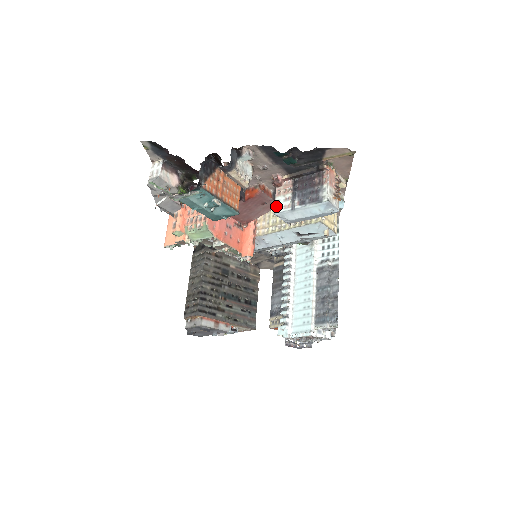
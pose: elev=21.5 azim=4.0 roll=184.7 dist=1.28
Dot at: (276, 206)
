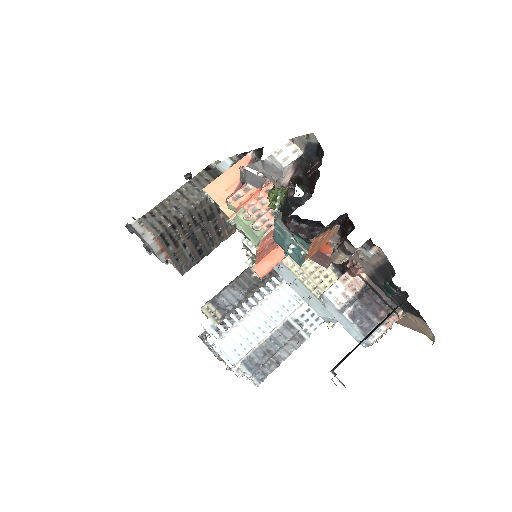
Dot at: (331, 289)
